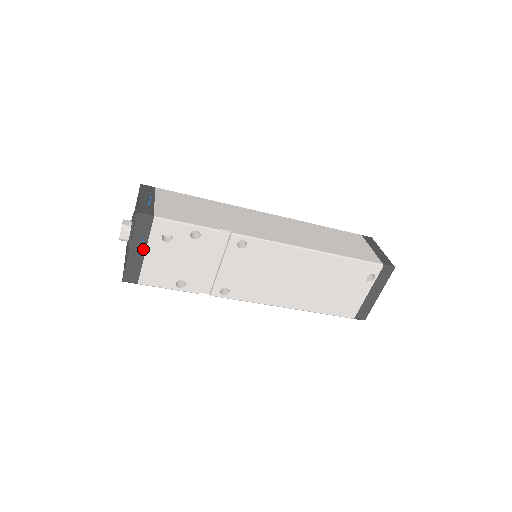
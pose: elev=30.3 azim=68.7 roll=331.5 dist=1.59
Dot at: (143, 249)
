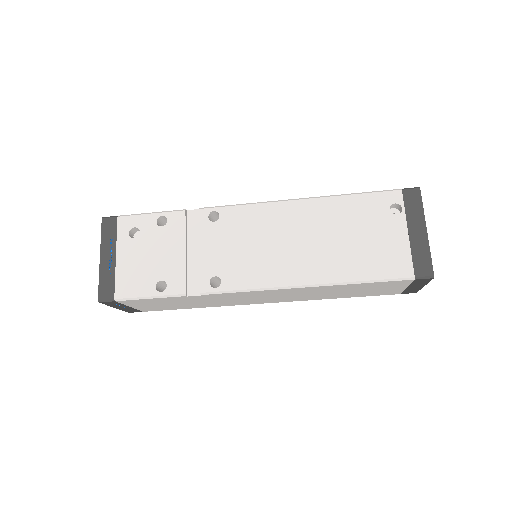
Dot at: (113, 254)
